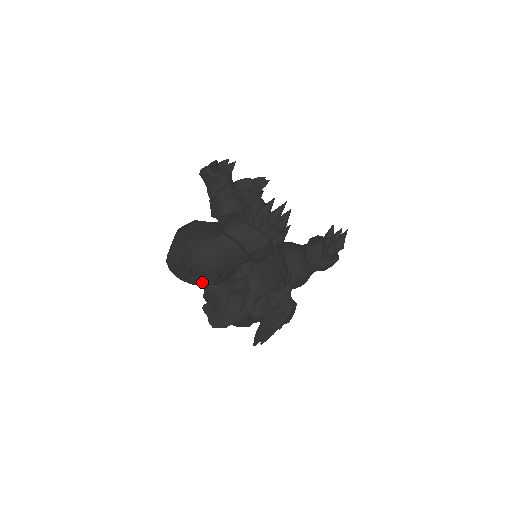
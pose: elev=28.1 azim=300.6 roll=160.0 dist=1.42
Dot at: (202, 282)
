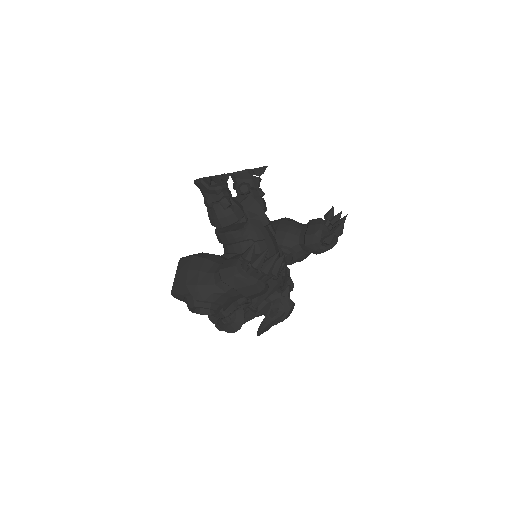
Dot at: (205, 313)
